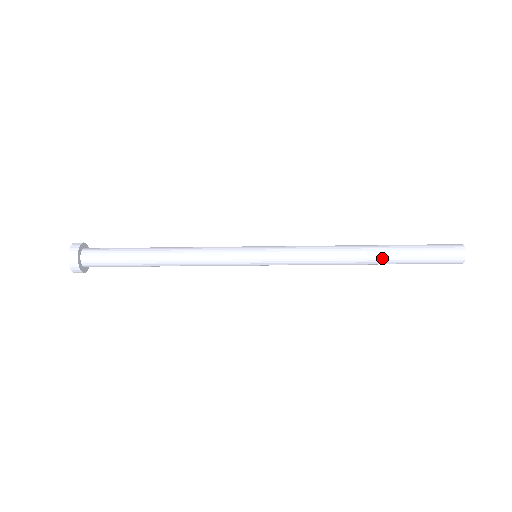
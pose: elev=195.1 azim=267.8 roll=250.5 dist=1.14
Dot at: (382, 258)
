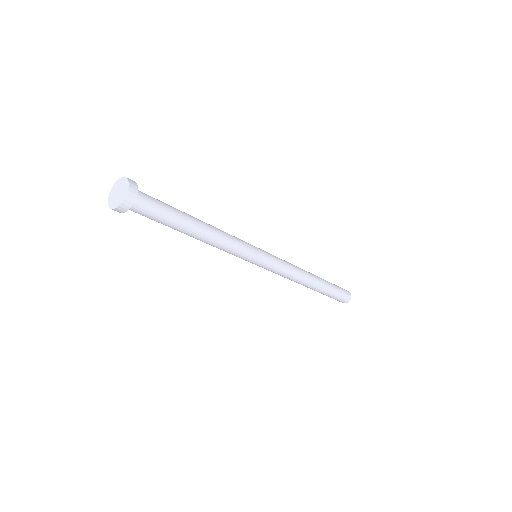
Dot at: (321, 285)
